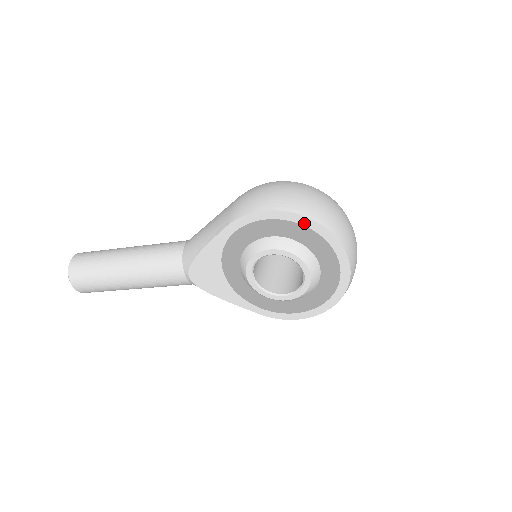
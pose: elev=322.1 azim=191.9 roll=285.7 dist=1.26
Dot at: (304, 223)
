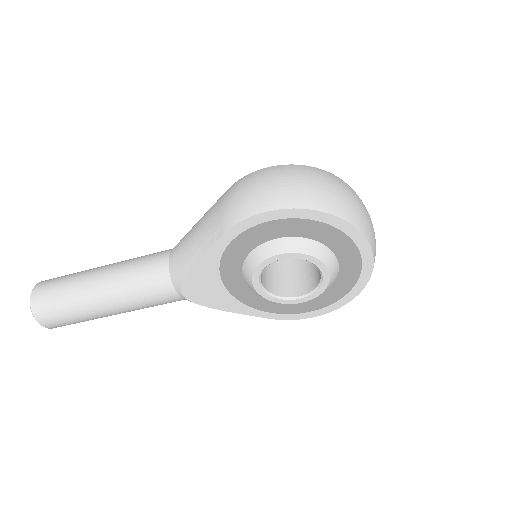
Dot at: (317, 218)
